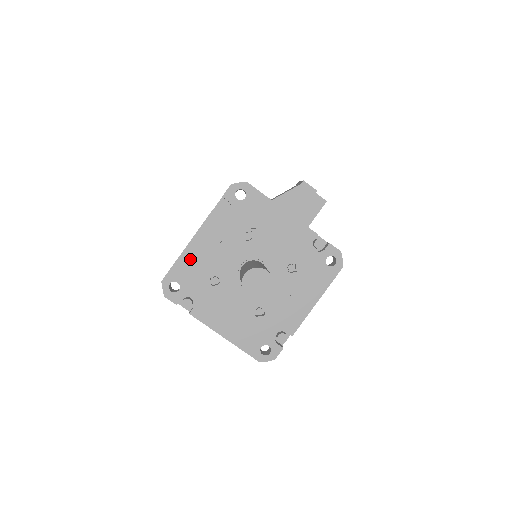
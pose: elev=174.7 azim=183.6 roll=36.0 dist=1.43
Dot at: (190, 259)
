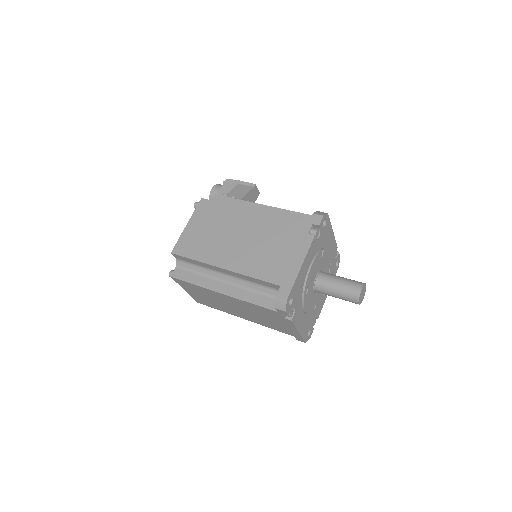
Dot at: (300, 277)
